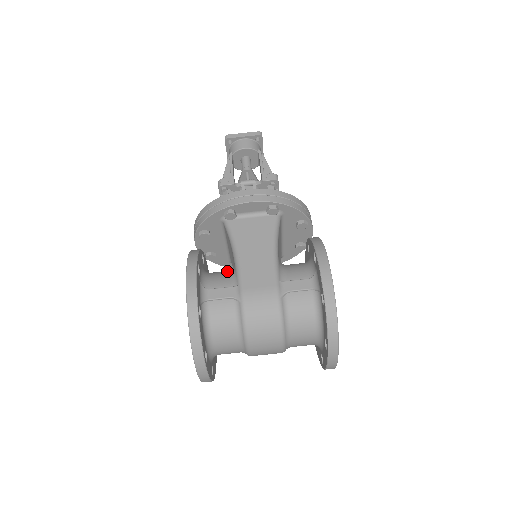
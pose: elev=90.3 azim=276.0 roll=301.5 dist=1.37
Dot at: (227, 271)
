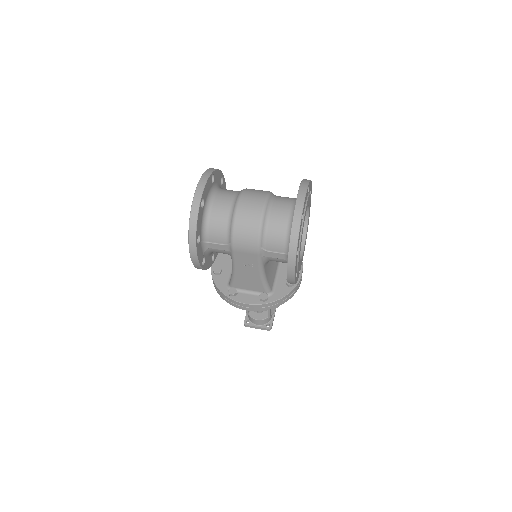
Dot at: occluded
